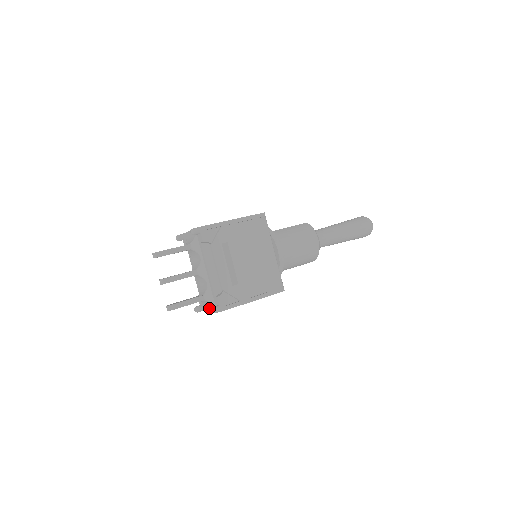
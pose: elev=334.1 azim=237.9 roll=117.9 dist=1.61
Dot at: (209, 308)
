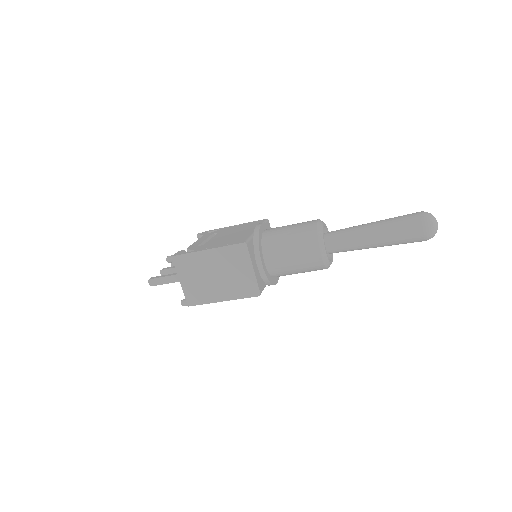
Dot at: (182, 282)
